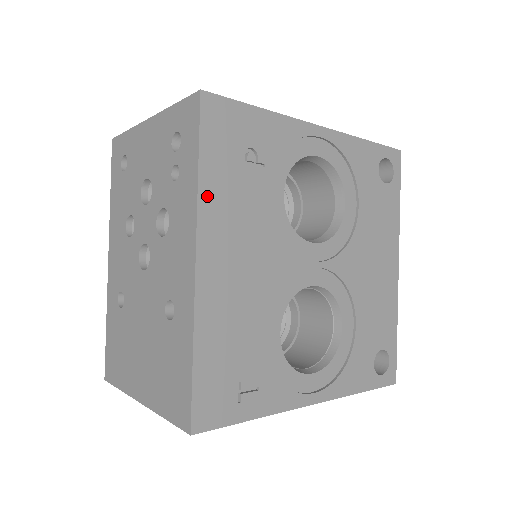
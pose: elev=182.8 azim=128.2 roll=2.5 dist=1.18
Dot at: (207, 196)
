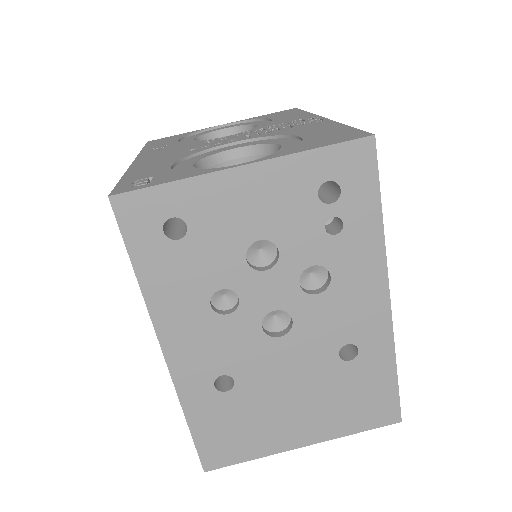
Dot at: occluded
